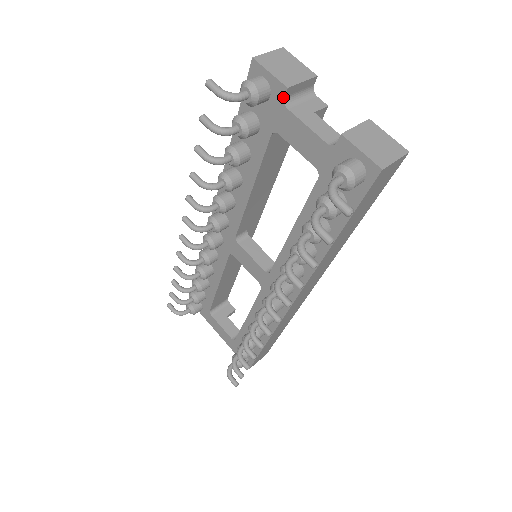
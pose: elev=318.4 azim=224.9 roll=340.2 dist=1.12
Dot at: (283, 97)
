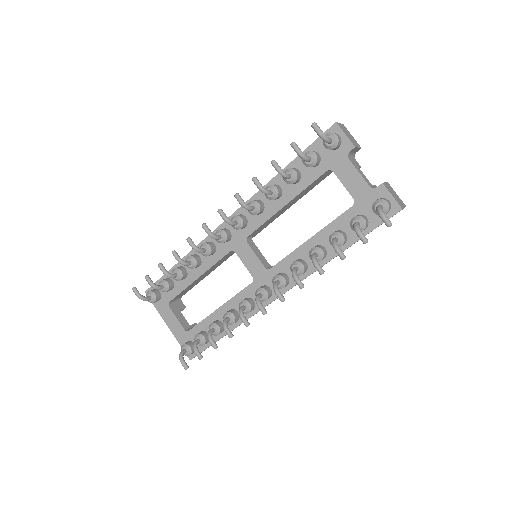
Dot at: (349, 151)
